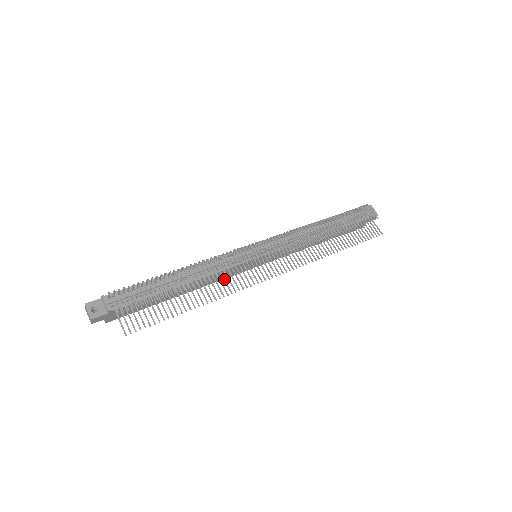
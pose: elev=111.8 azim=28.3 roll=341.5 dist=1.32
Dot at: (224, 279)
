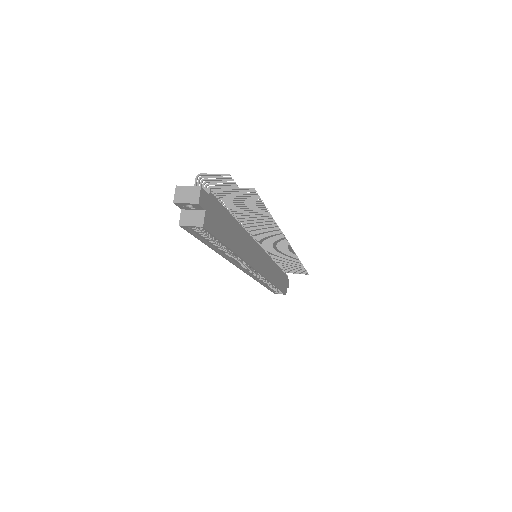
Dot at: (263, 231)
